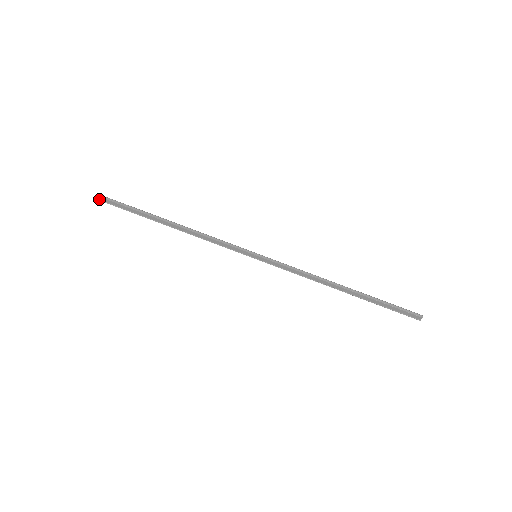
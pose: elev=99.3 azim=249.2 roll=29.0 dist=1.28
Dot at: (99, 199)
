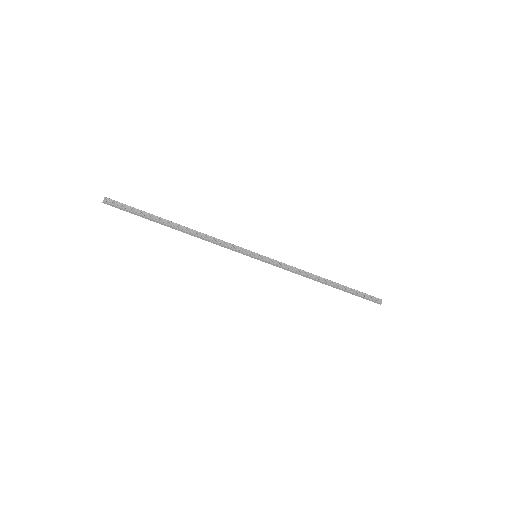
Dot at: (106, 201)
